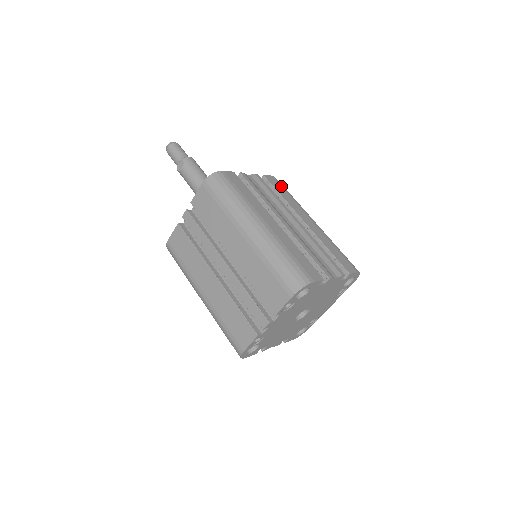
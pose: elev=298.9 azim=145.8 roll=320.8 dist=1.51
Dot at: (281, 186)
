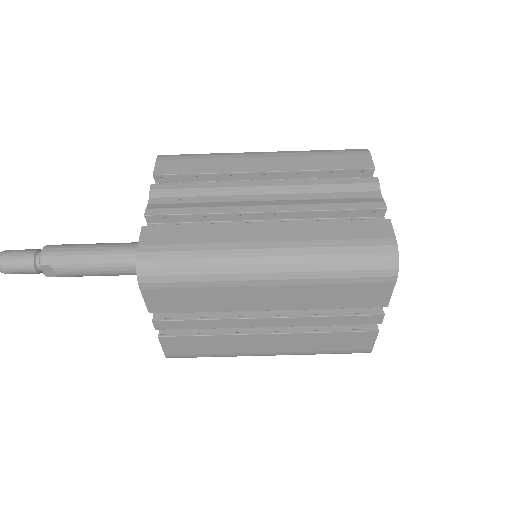
Dot at: (182, 160)
